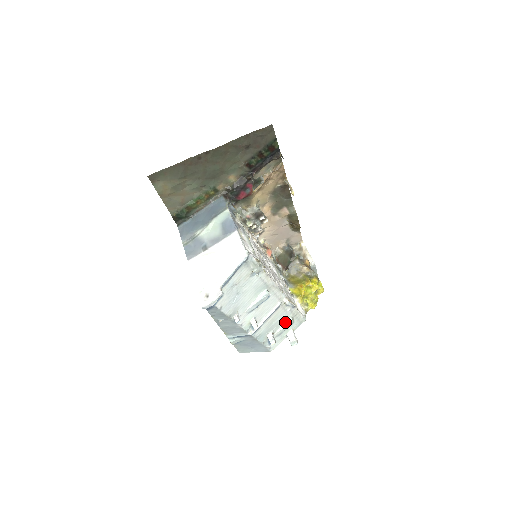
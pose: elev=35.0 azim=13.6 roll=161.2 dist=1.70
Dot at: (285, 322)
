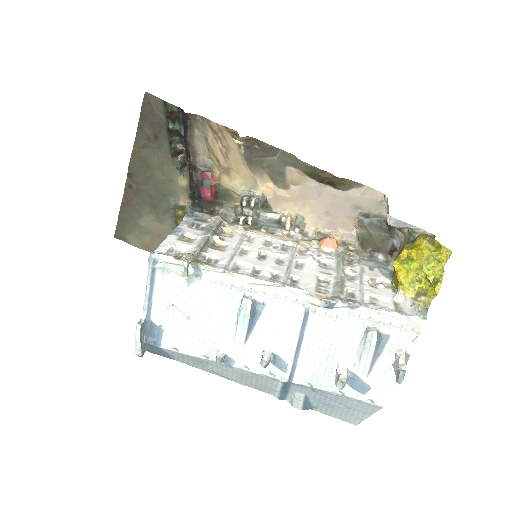
Dot at: (360, 340)
